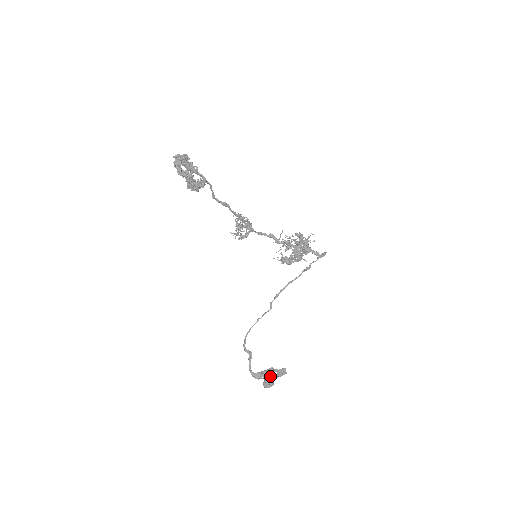
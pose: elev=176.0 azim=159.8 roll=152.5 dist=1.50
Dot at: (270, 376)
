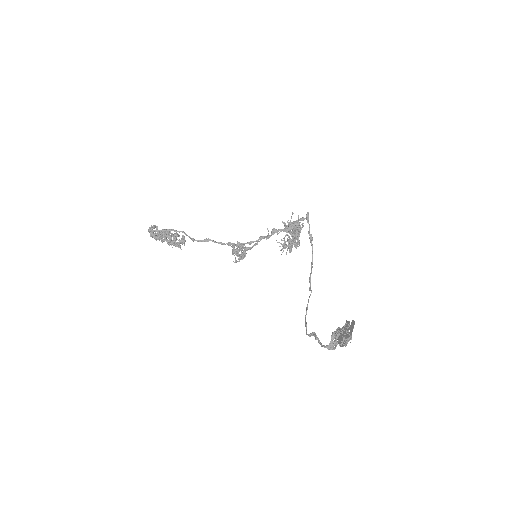
Dot at: (339, 333)
